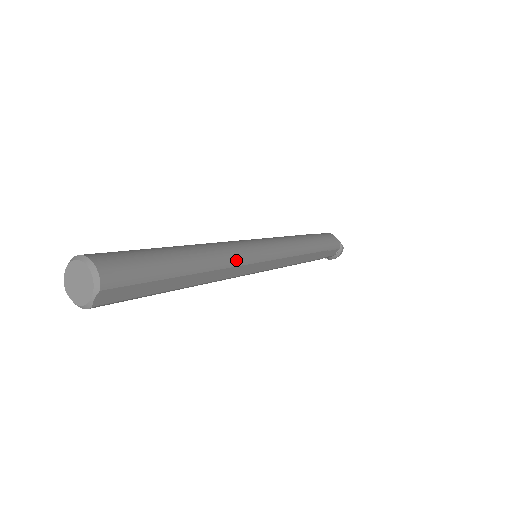
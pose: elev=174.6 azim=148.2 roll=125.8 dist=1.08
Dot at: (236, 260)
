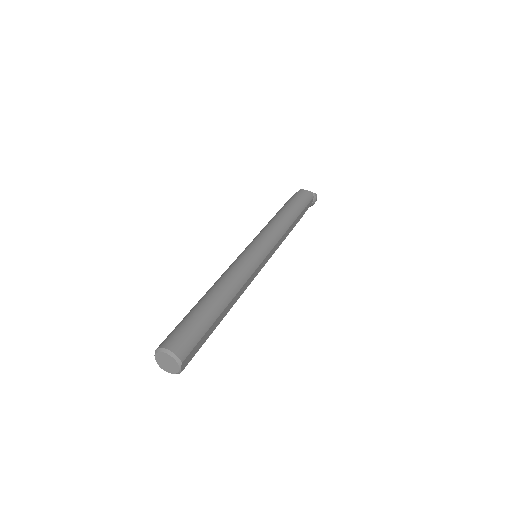
Dot at: (245, 277)
